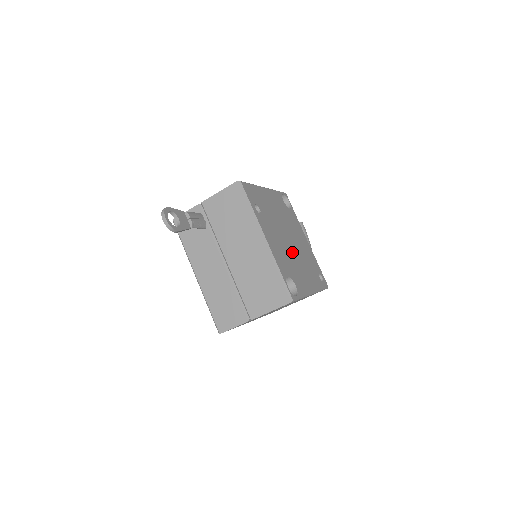
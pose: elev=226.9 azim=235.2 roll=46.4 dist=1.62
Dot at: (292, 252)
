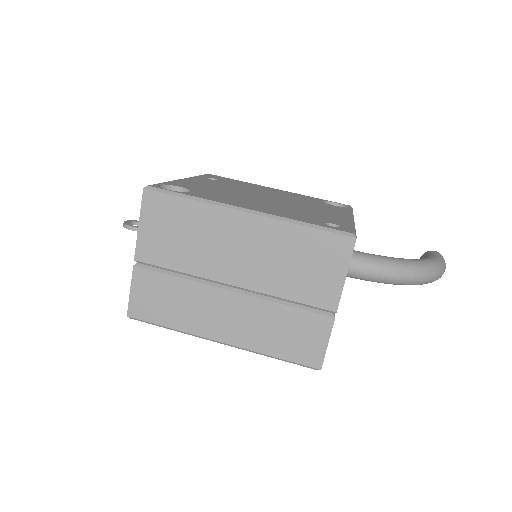
Dot at: (251, 197)
